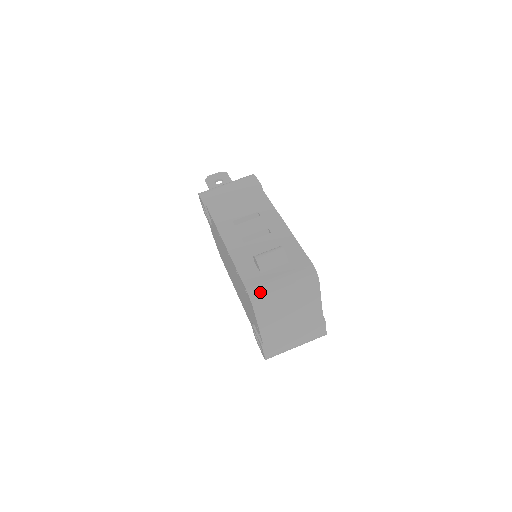
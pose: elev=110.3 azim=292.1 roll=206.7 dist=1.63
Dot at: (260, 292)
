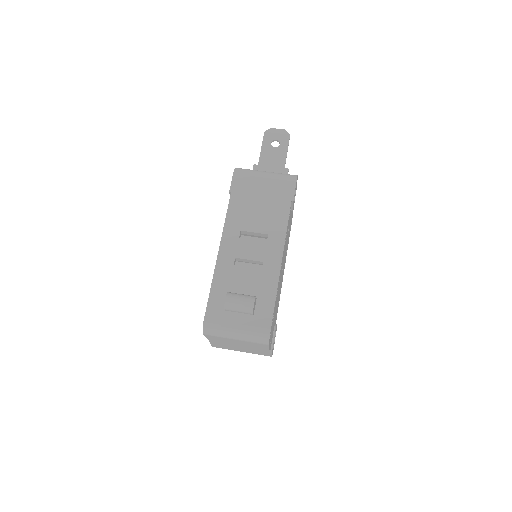
Dot at: (213, 329)
